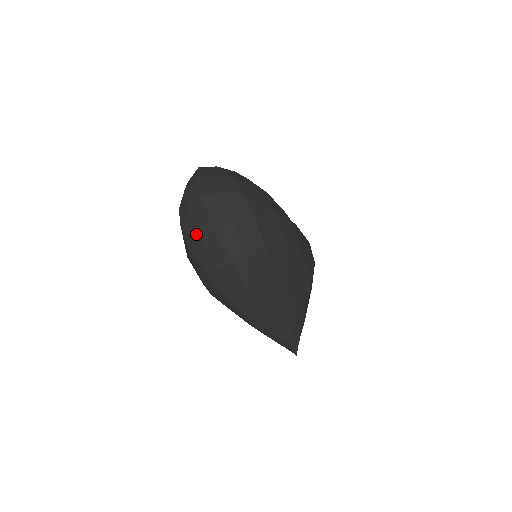
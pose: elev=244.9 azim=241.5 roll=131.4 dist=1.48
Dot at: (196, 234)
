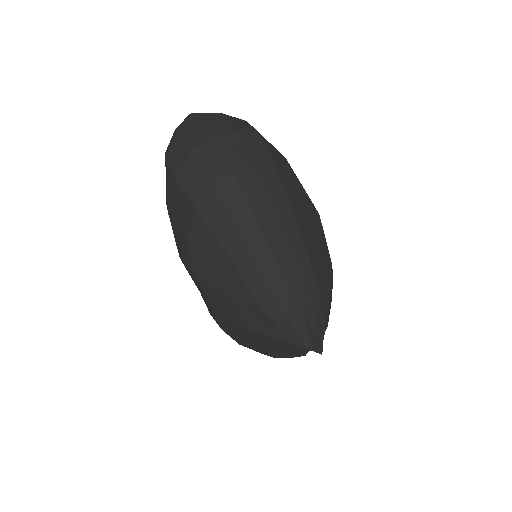
Dot at: (185, 150)
